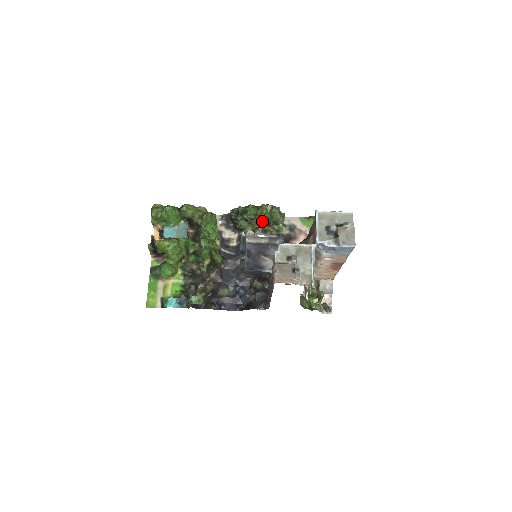
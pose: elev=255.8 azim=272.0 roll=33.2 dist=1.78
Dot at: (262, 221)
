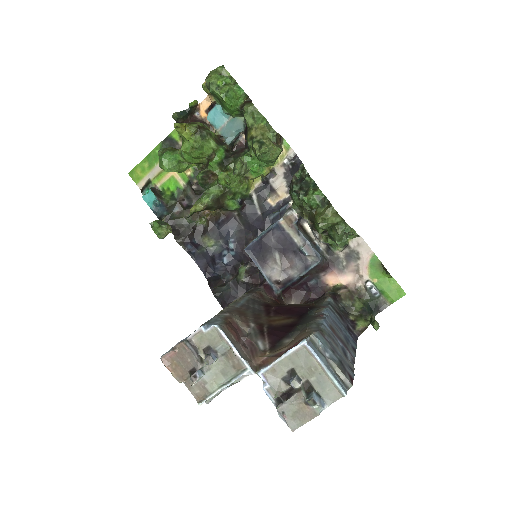
Dot at: (314, 221)
